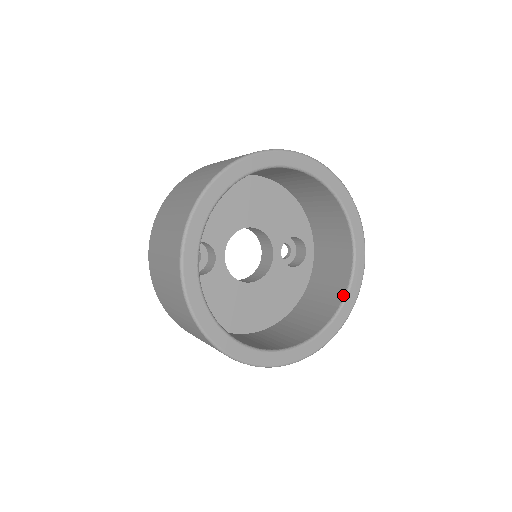
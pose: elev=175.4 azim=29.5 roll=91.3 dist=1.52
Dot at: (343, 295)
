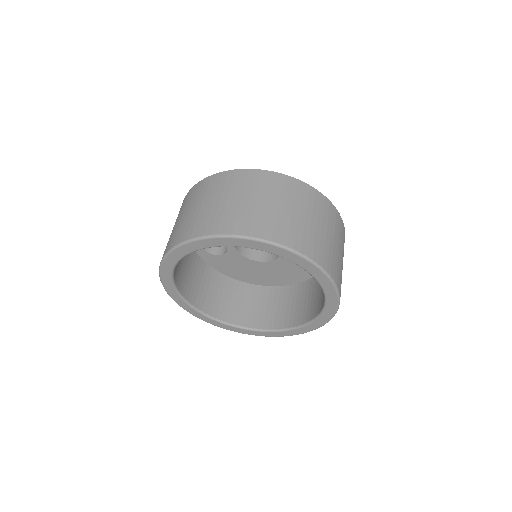
Dot at: (317, 313)
